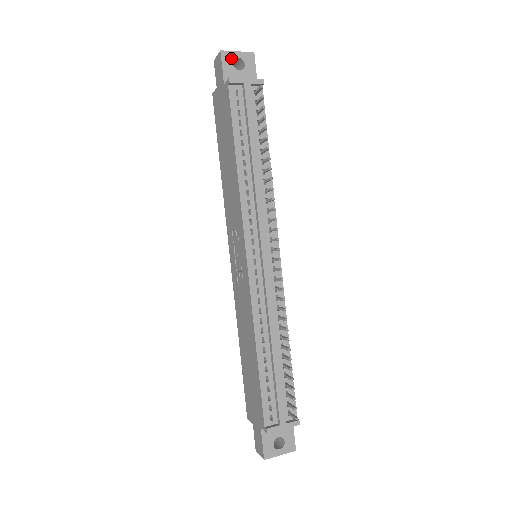
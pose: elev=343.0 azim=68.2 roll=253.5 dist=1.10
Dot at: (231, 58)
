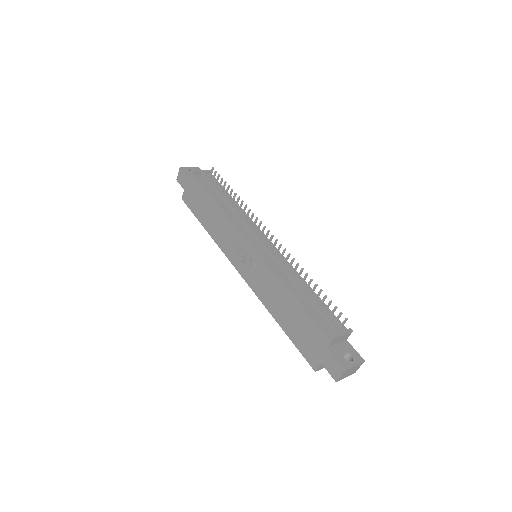
Dot at: (187, 170)
